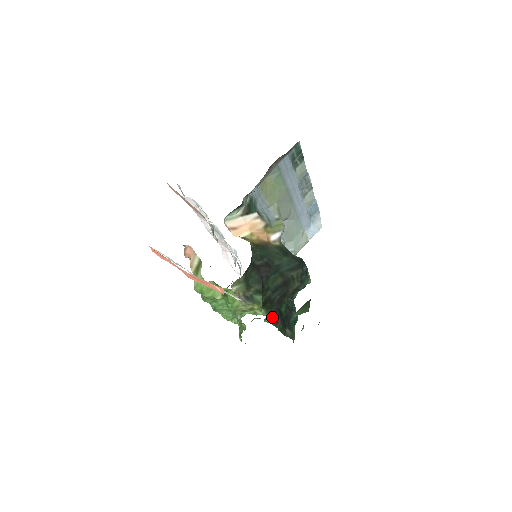
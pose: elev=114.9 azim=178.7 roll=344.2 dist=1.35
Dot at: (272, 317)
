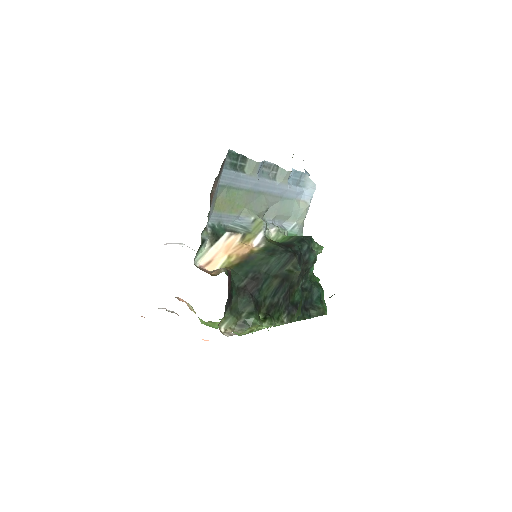
Dot at: (284, 316)
